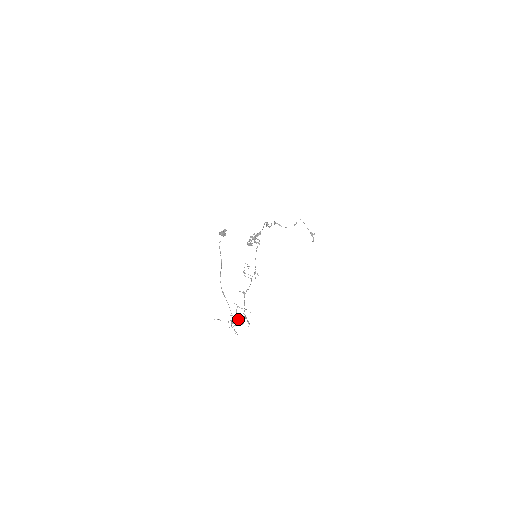
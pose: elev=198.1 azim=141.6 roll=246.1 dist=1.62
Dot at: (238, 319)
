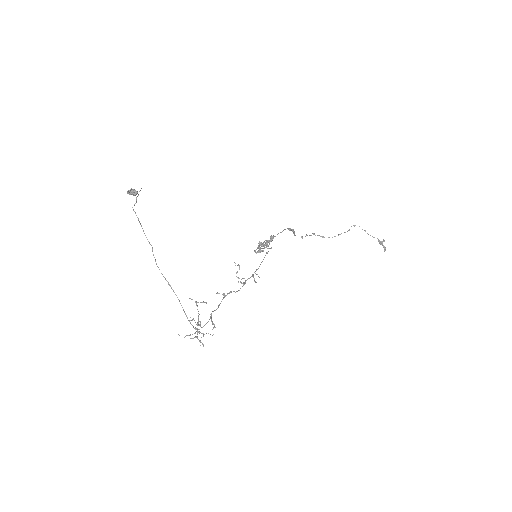
Dot at: (199, 321)
